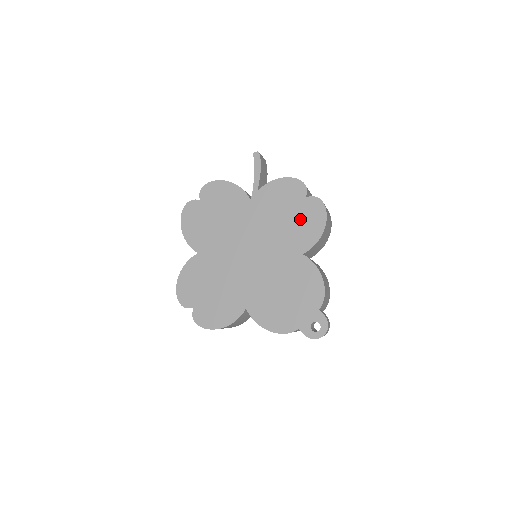
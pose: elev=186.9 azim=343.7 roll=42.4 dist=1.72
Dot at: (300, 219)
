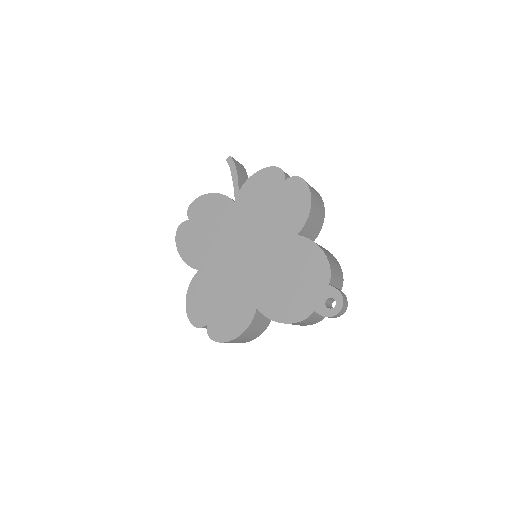
Dot at: (285, 202)
